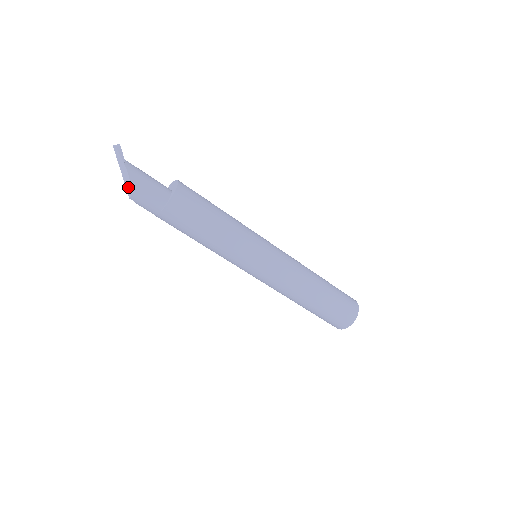
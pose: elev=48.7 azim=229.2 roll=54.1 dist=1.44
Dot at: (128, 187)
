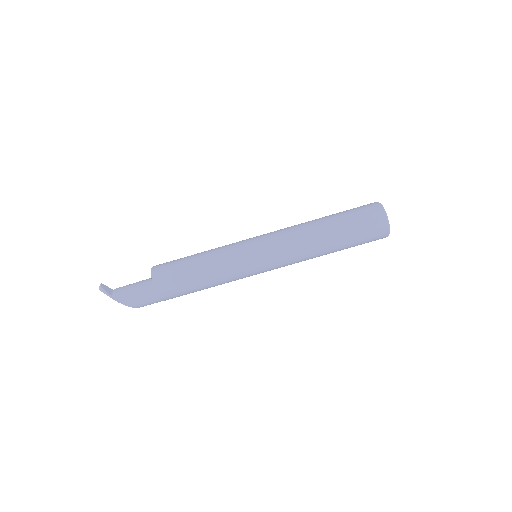
Dot at: occluded
